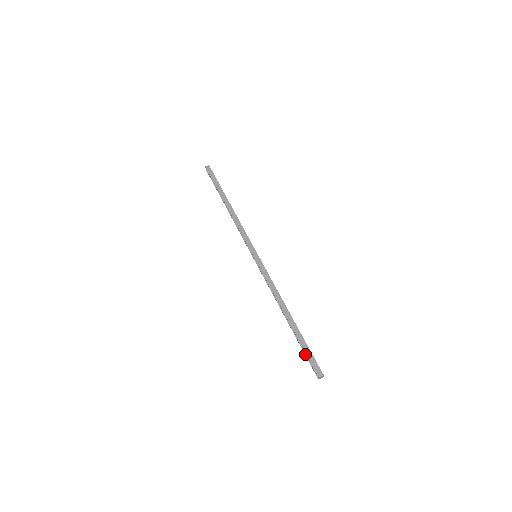
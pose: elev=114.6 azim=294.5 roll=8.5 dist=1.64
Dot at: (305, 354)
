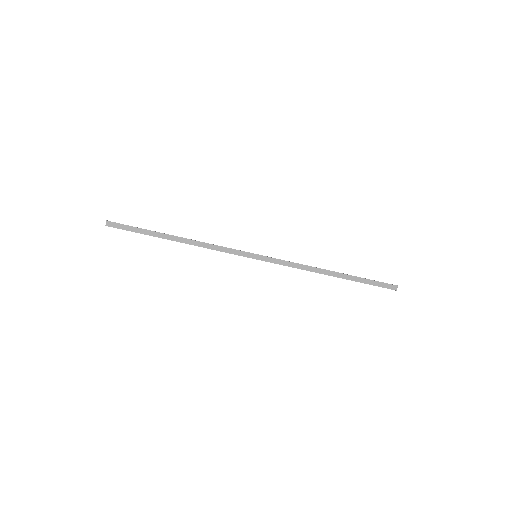
Dot at: (370, 284)
